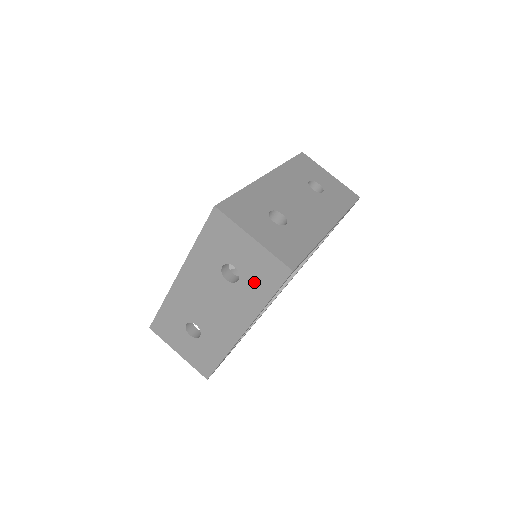
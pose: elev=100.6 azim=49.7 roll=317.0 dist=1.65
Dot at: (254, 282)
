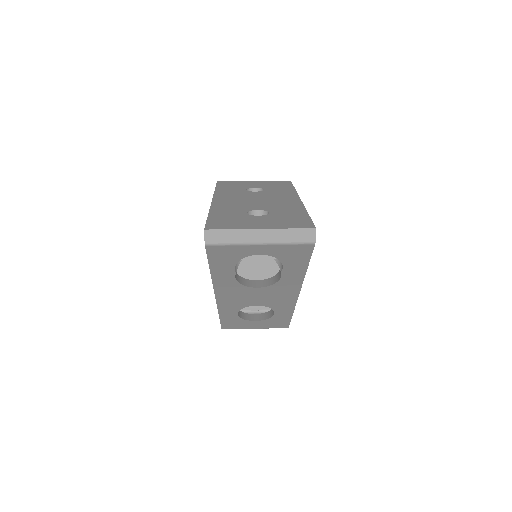
Dot at: (275, 187)
